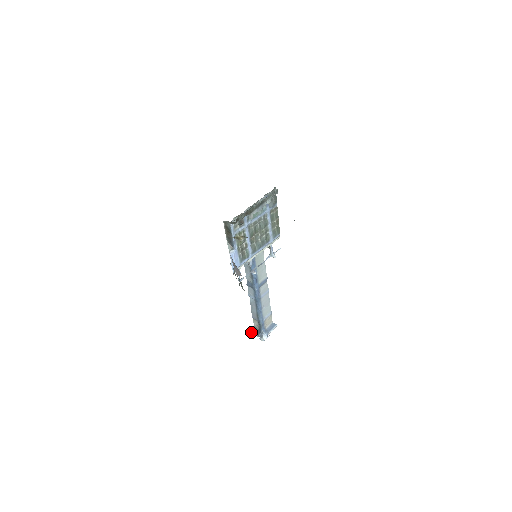
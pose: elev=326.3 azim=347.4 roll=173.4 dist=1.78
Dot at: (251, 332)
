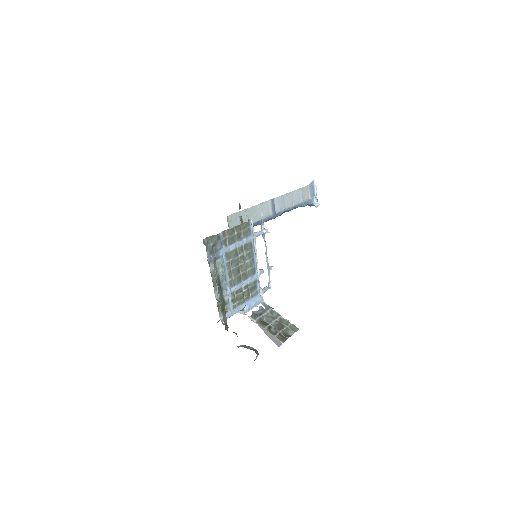
Dot at: occluded
